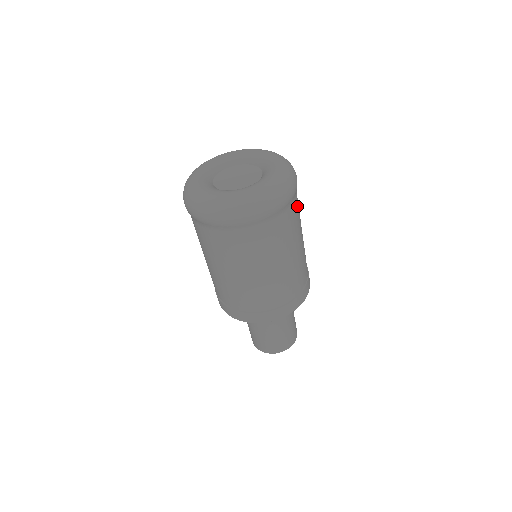
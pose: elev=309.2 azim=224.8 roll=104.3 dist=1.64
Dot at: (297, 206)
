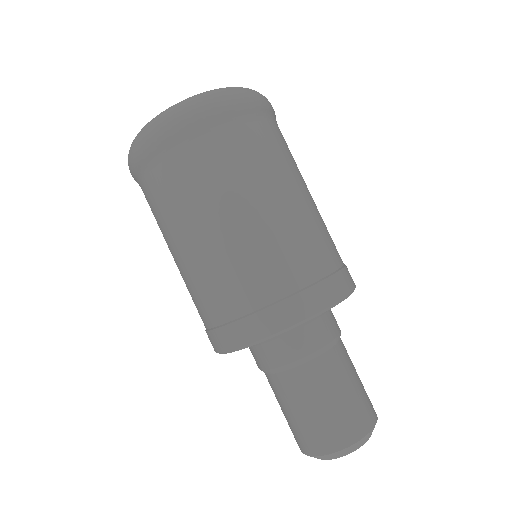
Dot at: occluded
